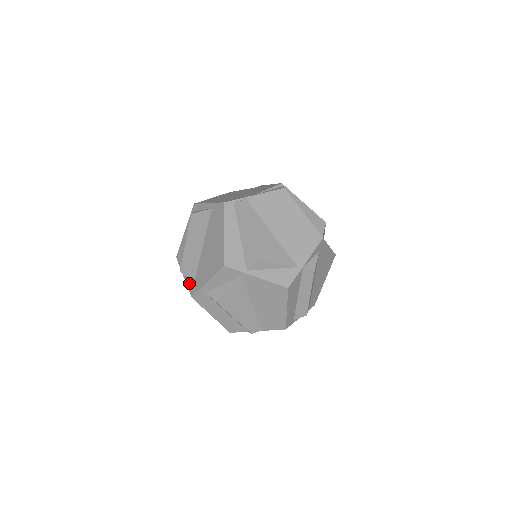
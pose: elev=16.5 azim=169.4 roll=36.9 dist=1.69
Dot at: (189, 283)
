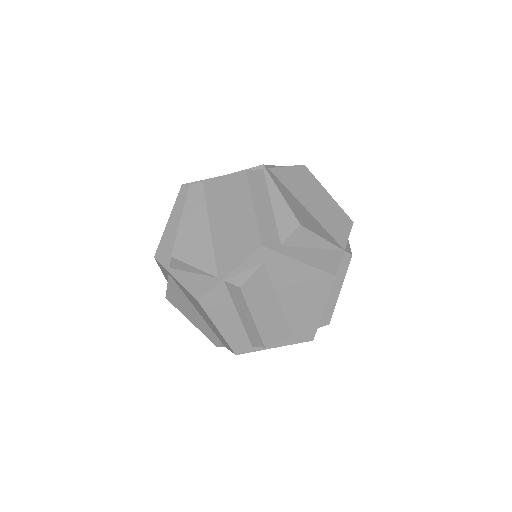
Dot at: occluded
